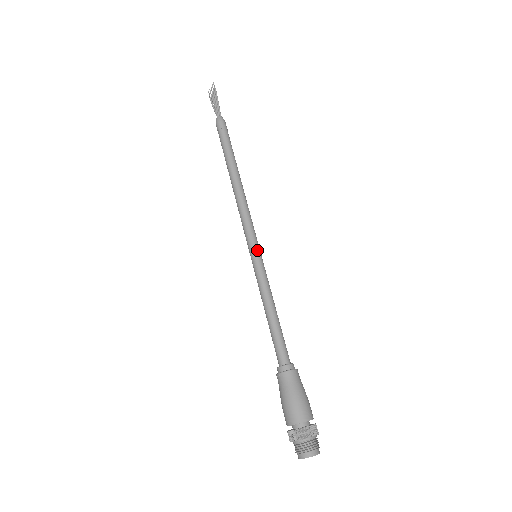
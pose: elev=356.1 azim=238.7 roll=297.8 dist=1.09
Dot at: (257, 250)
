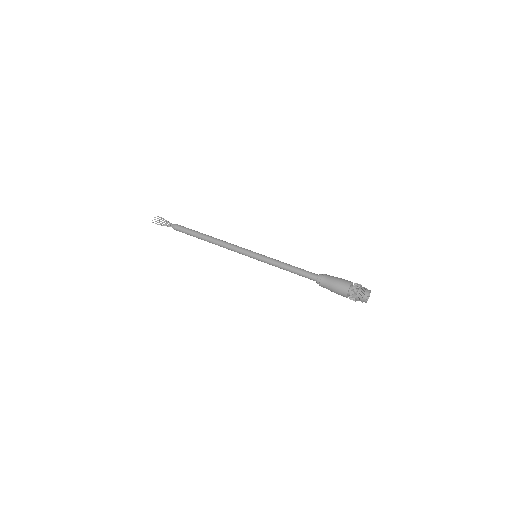
Dot at: (255, 252)
